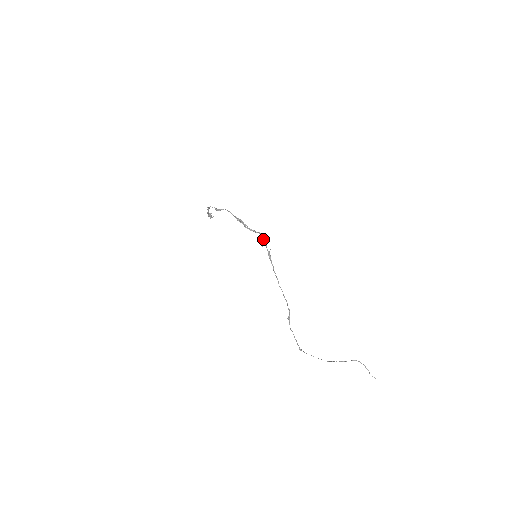
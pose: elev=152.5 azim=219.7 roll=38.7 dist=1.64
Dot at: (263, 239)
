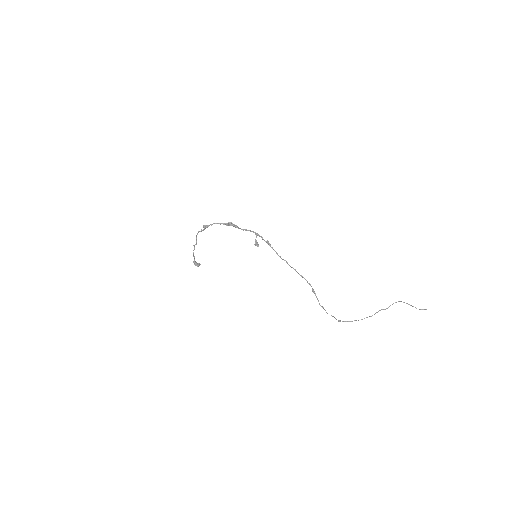
Dot at: (257, 233)
